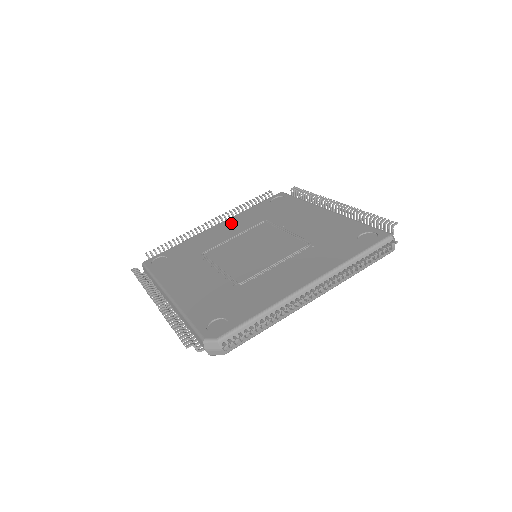
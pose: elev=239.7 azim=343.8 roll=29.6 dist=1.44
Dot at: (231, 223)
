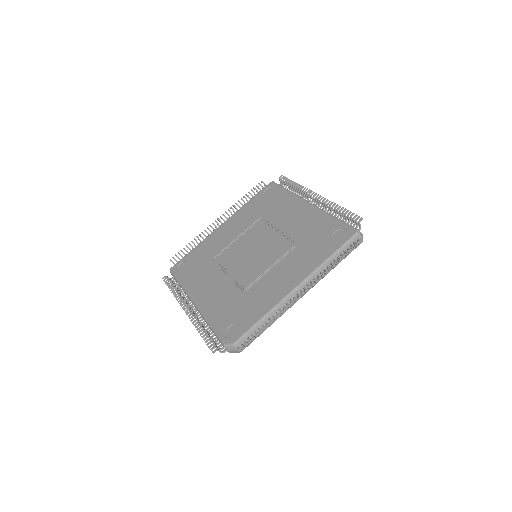
Dot at: (233, 222)
